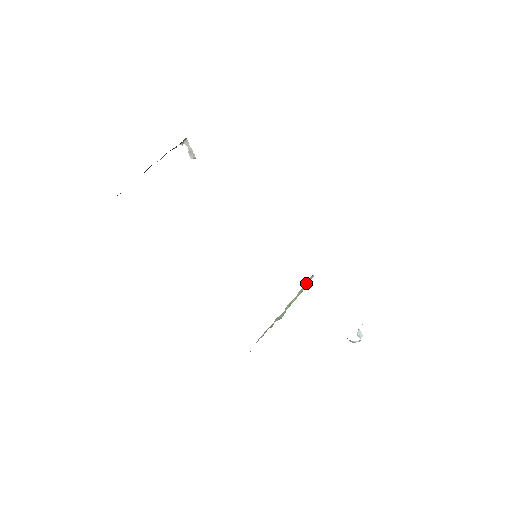
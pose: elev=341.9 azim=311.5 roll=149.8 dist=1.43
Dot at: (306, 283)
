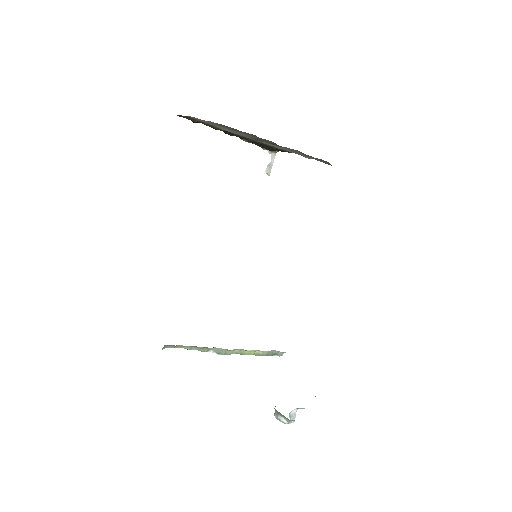
Dot at: (271, 352)
